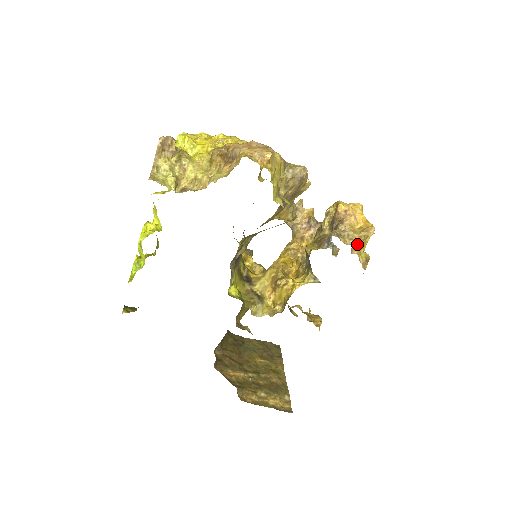
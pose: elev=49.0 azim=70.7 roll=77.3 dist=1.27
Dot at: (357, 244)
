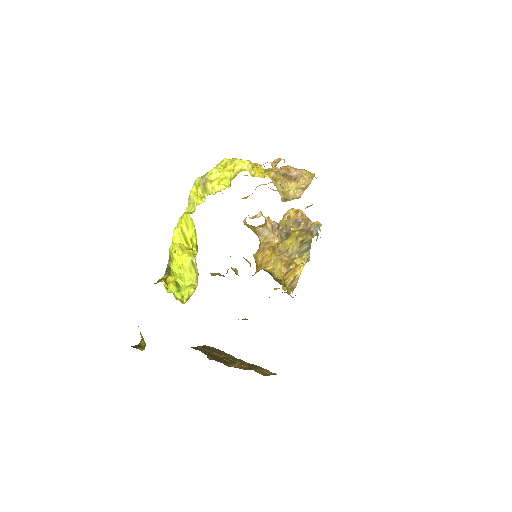
Dot at: occluded
